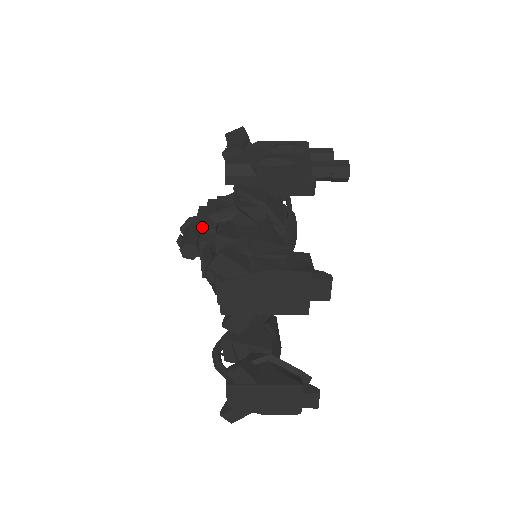
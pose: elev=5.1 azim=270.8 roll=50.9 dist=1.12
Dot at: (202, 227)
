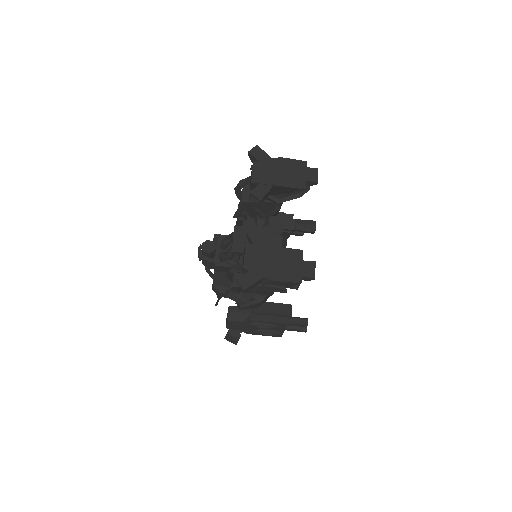
Dot at: (220, 235)
